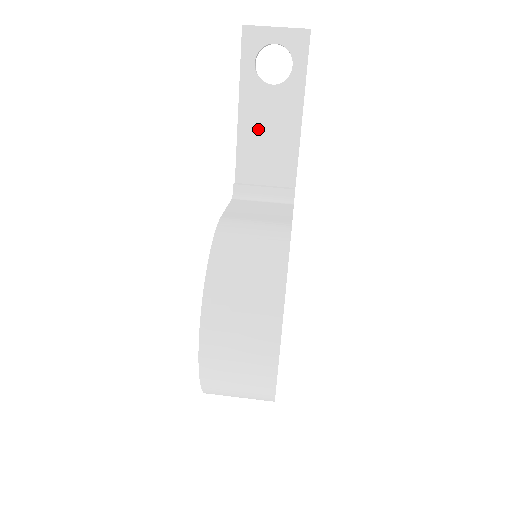
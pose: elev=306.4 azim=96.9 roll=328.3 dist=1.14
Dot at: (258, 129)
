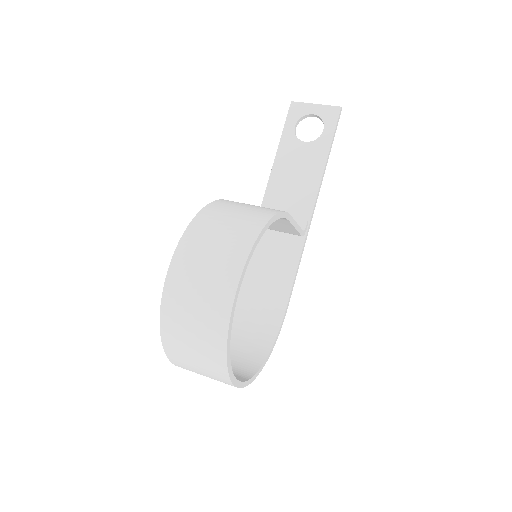
Dot at: (287, 173)
